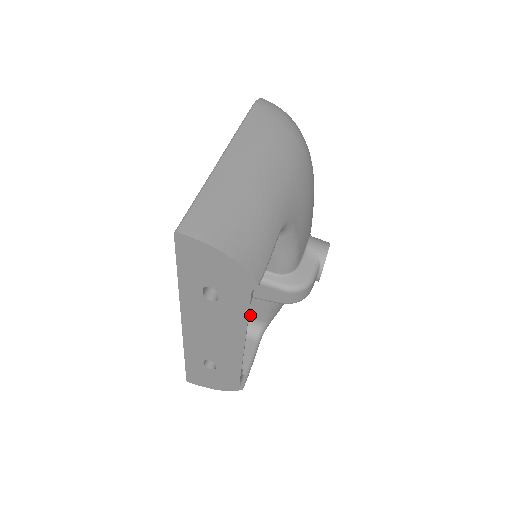
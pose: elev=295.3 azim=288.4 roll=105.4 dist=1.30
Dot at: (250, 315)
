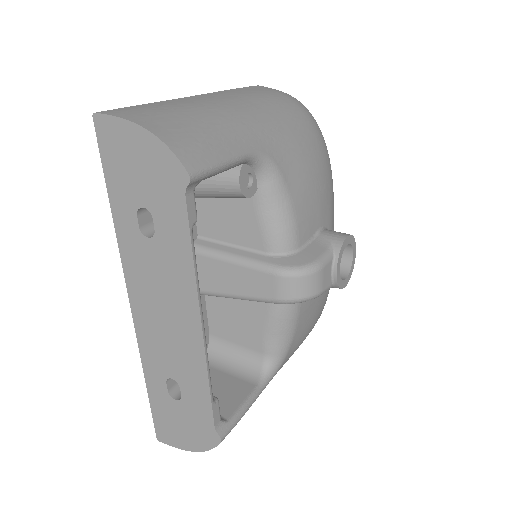
Dot at: (250, 344)
